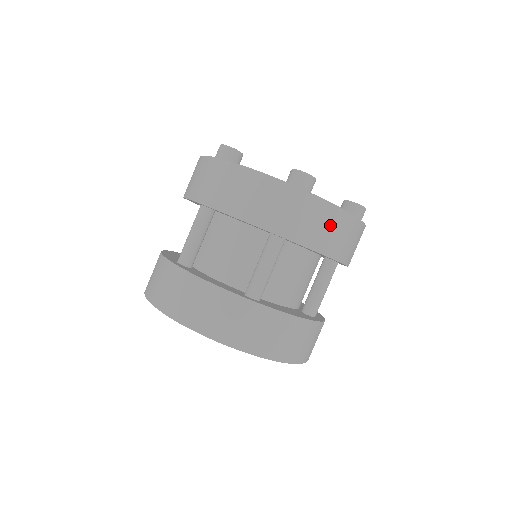
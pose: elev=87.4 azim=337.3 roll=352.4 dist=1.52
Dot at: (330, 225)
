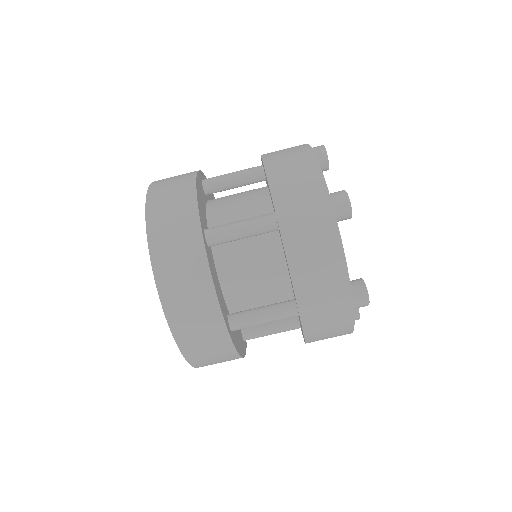
Dot at: (321, 253)
